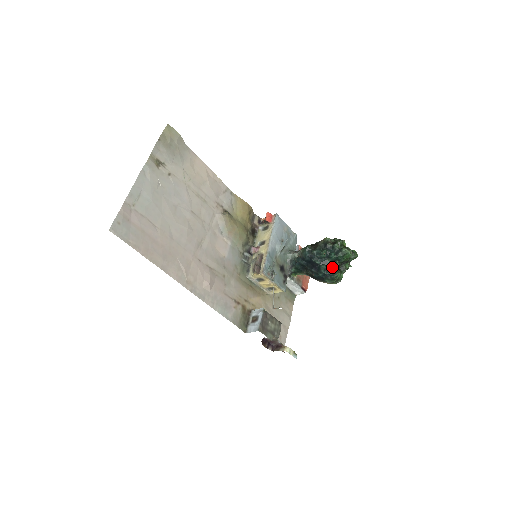
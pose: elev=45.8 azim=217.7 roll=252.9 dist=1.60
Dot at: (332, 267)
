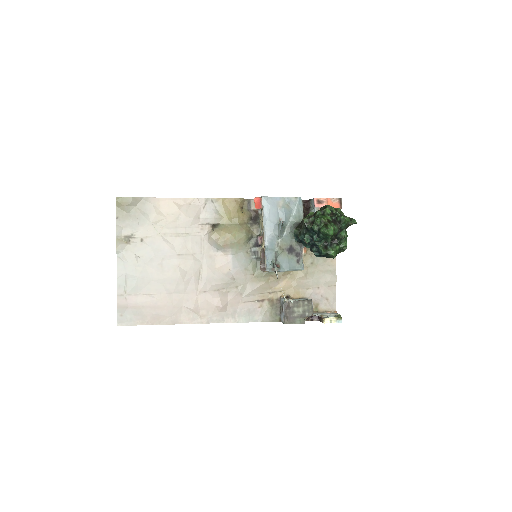
Dot at: (325, 244)
